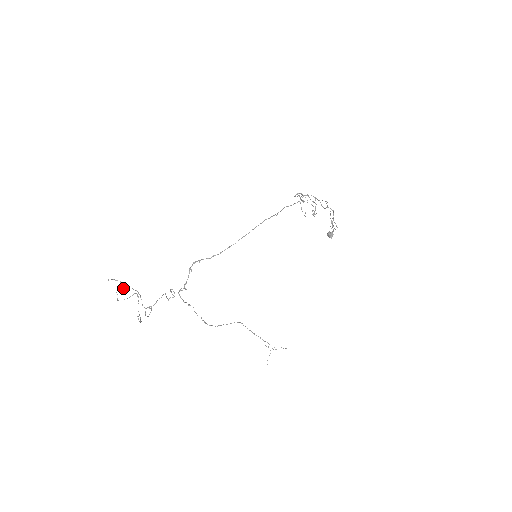
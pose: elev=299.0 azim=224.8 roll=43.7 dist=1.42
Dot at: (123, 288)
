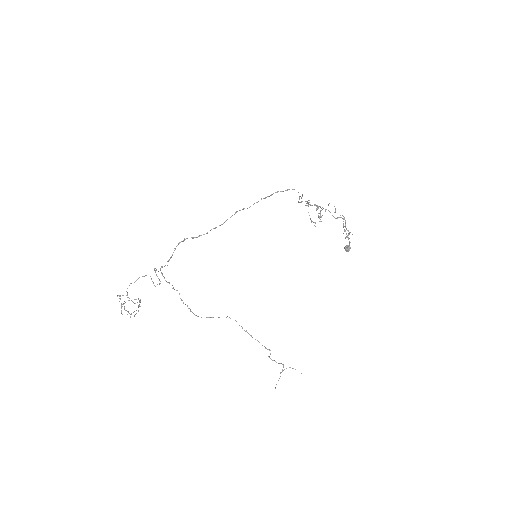
Dot at: (128, 300)
